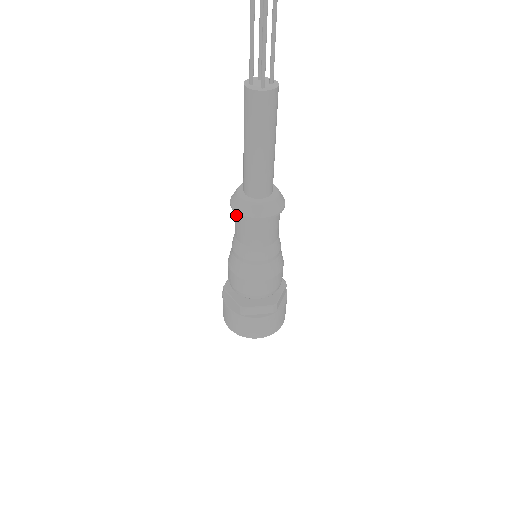
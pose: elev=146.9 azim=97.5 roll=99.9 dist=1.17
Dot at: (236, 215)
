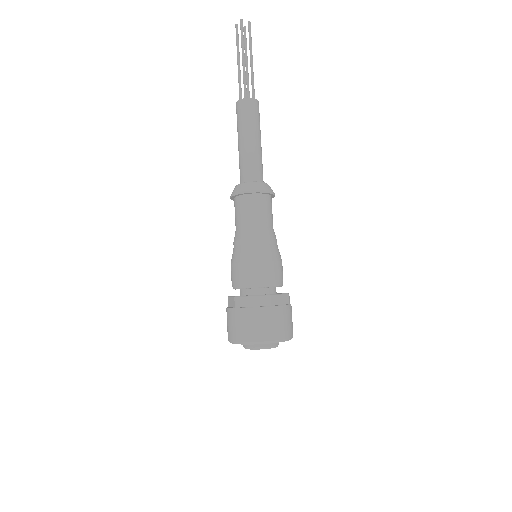
Dot at: (234, 205)
